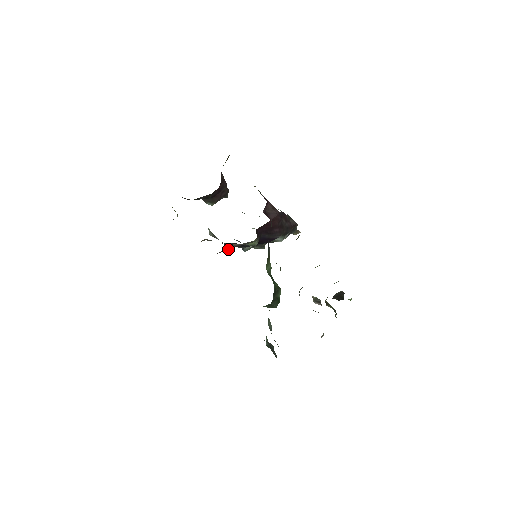
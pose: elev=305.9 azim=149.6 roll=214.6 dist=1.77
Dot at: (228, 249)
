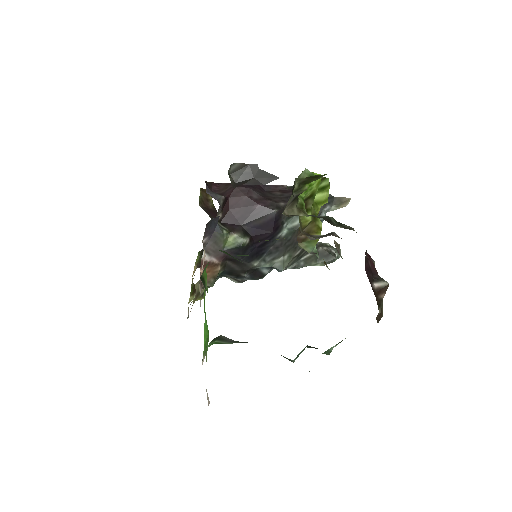
Dot at: (216, 272)
